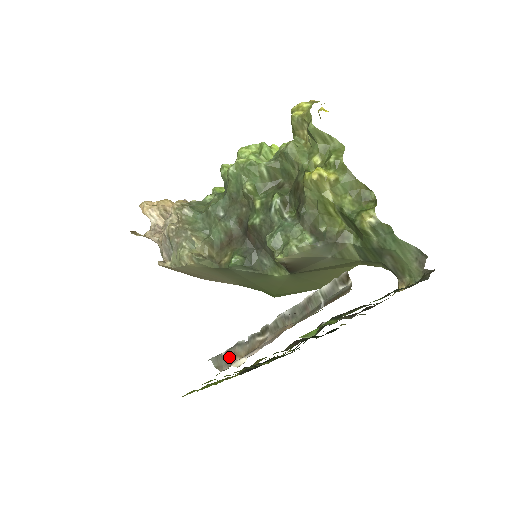
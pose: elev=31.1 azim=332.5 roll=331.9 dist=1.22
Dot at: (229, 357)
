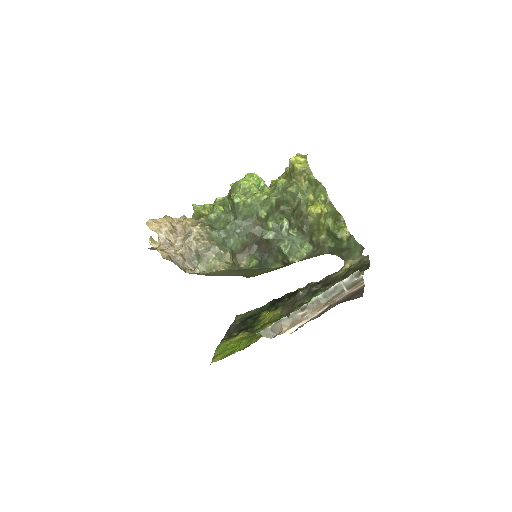
Dot at: (276, 328)
